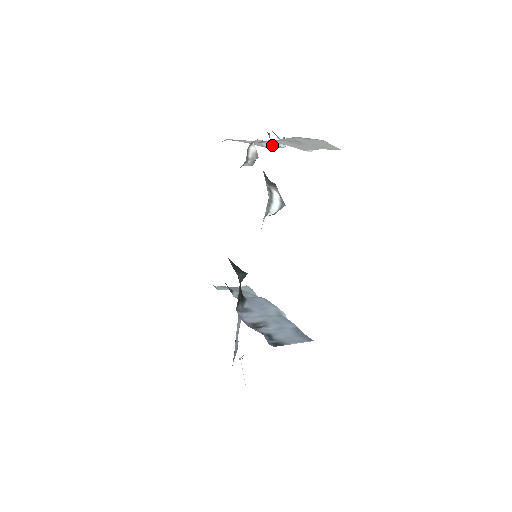
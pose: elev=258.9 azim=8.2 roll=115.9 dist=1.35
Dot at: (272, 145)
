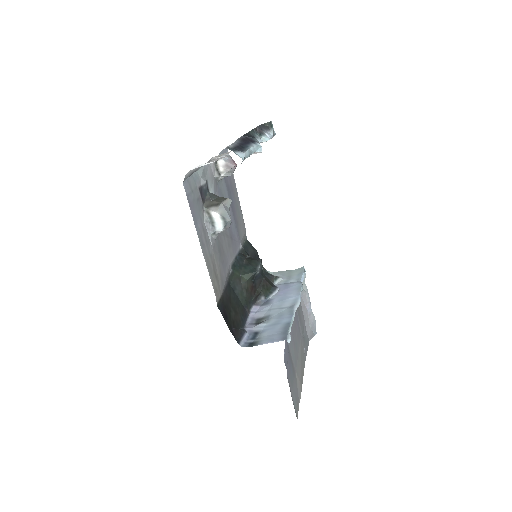
Dot at: occluded
